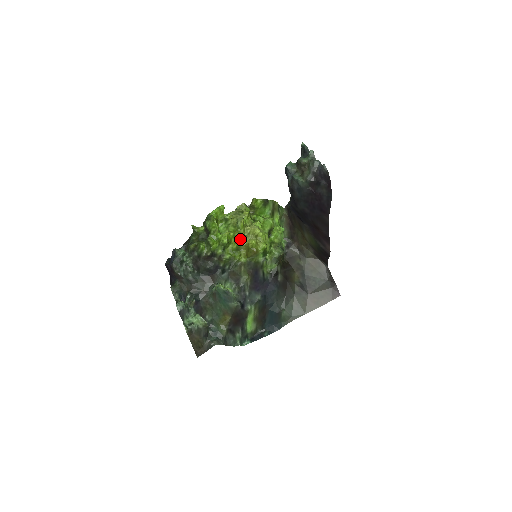
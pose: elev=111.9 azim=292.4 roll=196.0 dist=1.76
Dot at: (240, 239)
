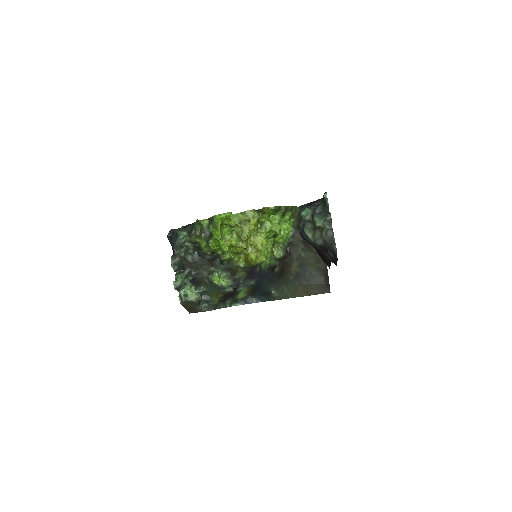
Dot at: (241, 249)
